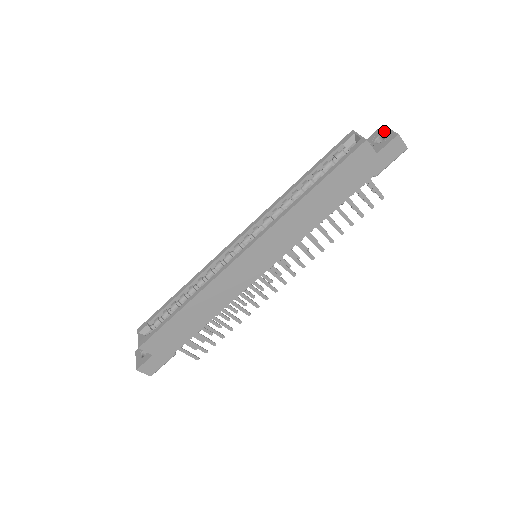
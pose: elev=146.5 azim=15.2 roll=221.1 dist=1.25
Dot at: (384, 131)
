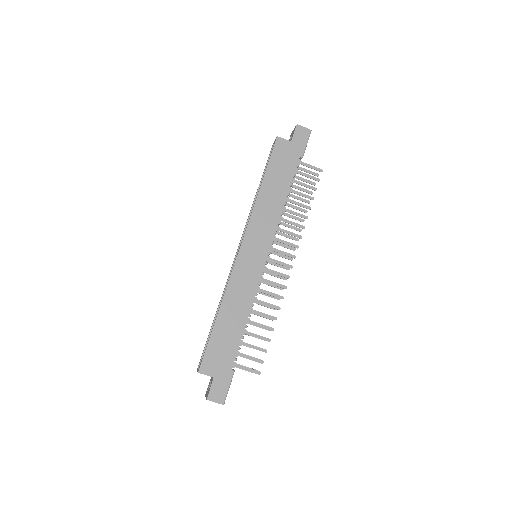
Dot at: (292, 133)
